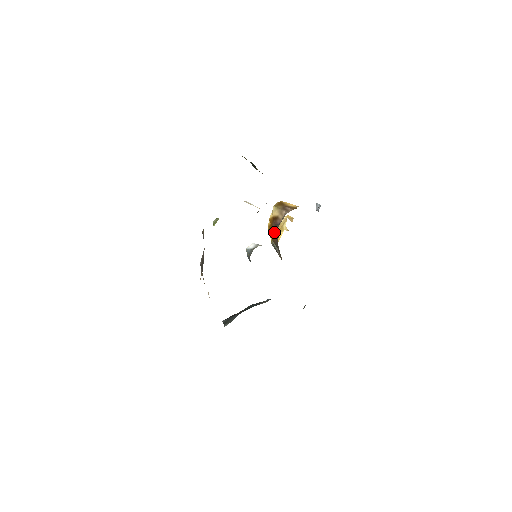
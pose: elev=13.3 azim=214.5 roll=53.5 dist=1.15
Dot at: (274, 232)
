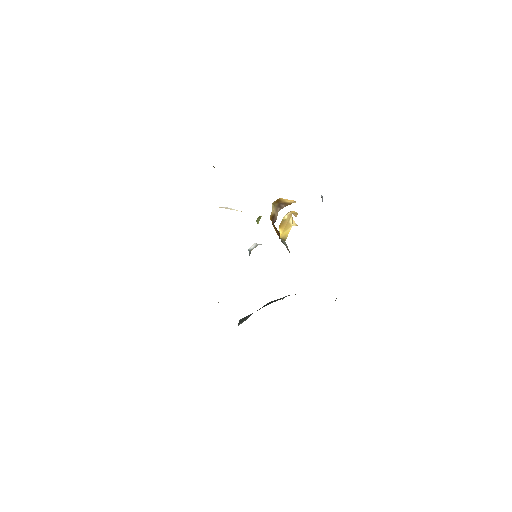
Dot at: (276, 230)
